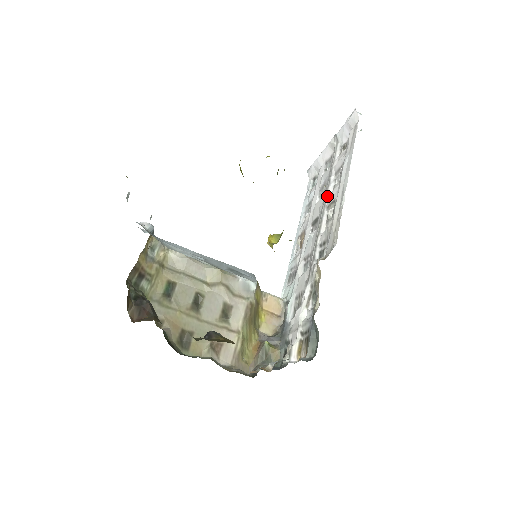
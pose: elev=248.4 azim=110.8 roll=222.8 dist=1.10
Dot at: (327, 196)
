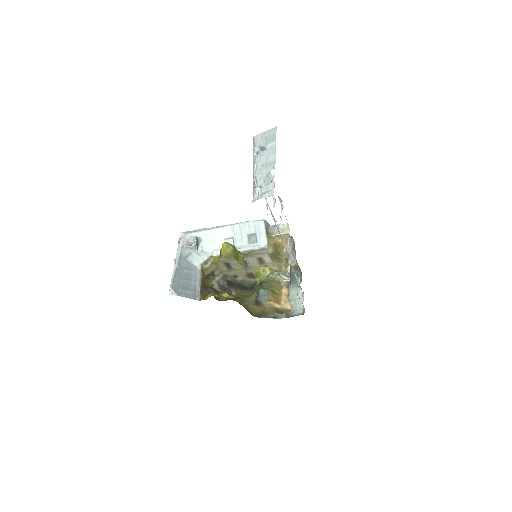
Dot at: (274, 221)
